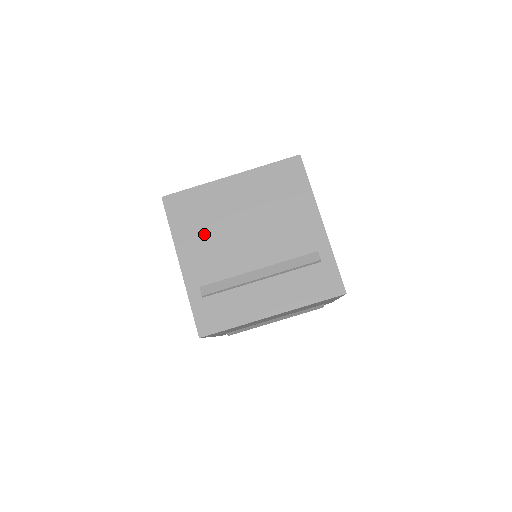
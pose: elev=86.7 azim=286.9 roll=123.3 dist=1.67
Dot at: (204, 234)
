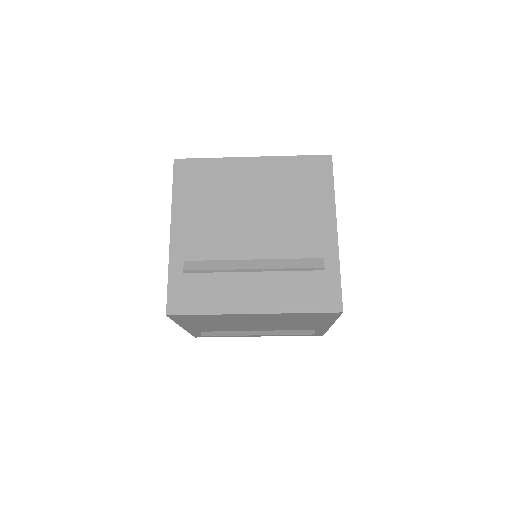
Dot at: (206, 208)
